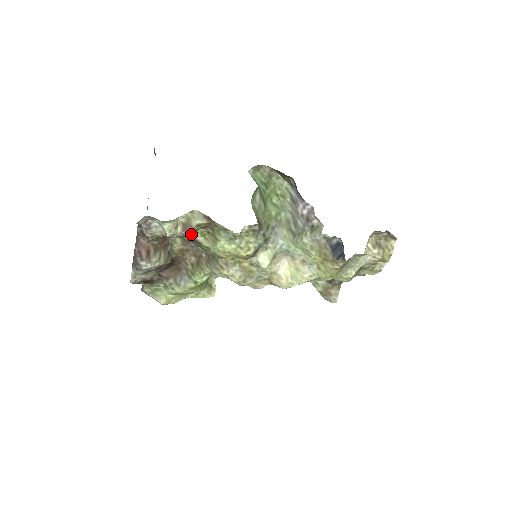
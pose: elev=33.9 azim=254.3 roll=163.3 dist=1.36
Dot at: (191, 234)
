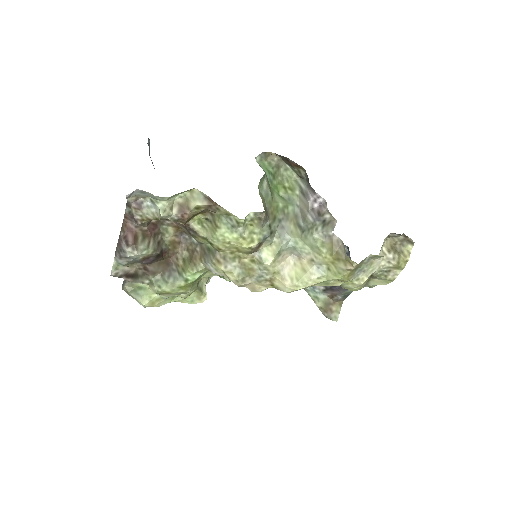
Dot at: (188, 218)
